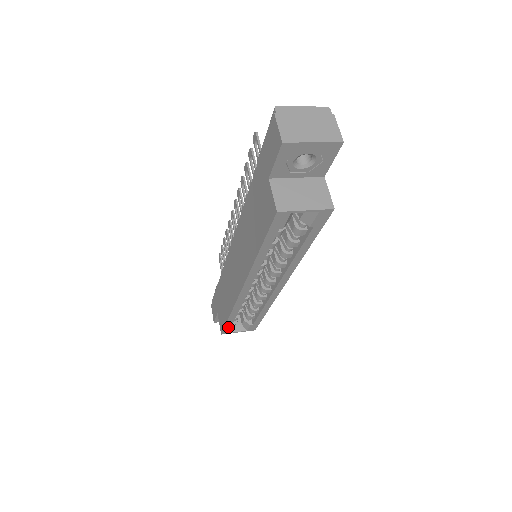
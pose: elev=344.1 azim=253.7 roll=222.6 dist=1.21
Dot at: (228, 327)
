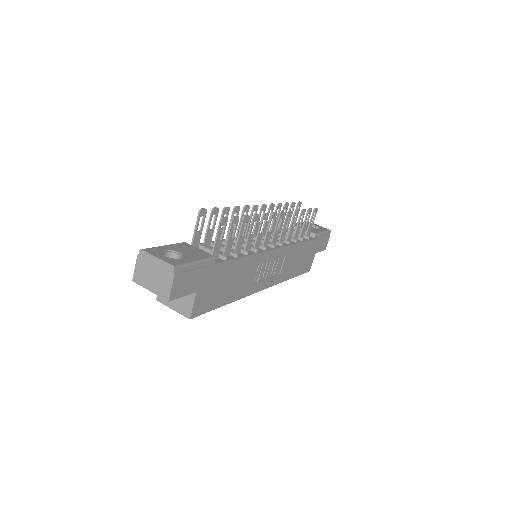
Dot at: occluded
